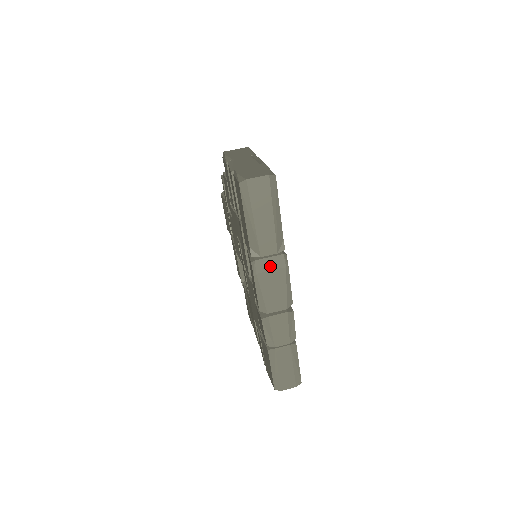
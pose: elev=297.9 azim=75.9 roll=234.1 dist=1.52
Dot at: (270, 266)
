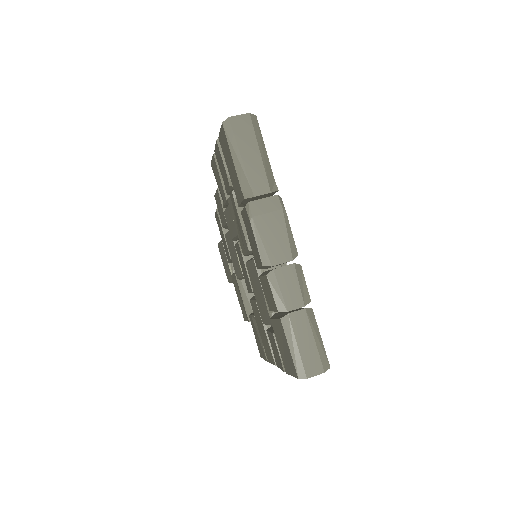
Dot at: (265, 208)
